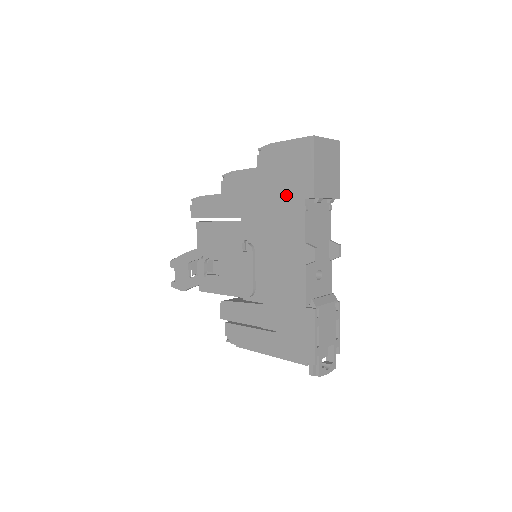
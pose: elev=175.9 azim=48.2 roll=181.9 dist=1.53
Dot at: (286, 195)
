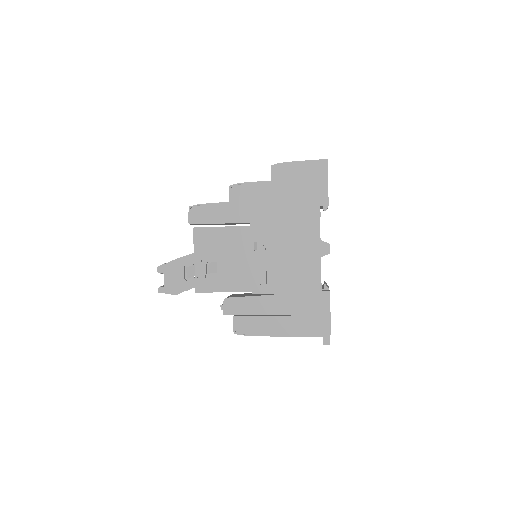
Dot at: (302, 203)
